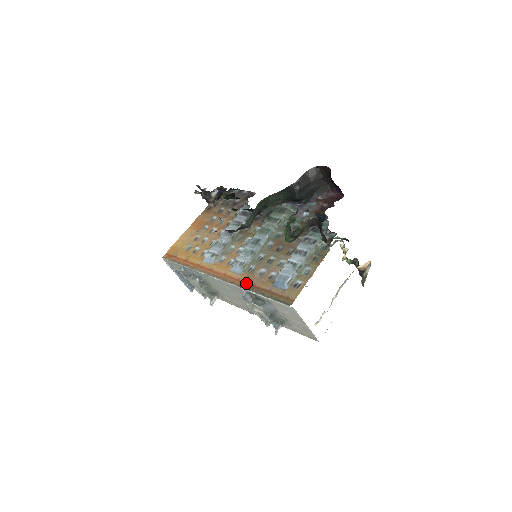
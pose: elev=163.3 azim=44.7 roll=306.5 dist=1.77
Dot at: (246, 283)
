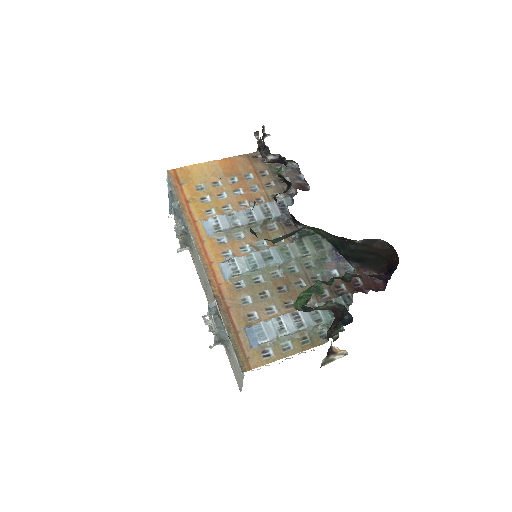
Dot at: (223, 297)
